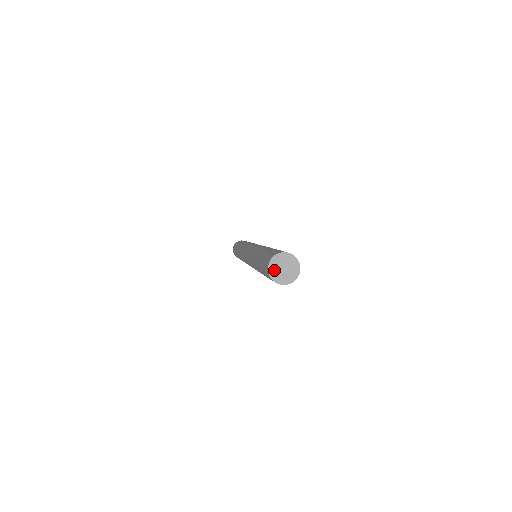
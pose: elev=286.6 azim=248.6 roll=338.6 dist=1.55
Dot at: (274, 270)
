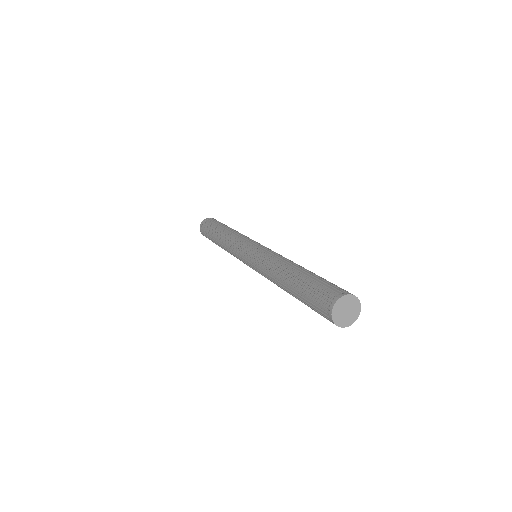
Dot at: (338, 318)
